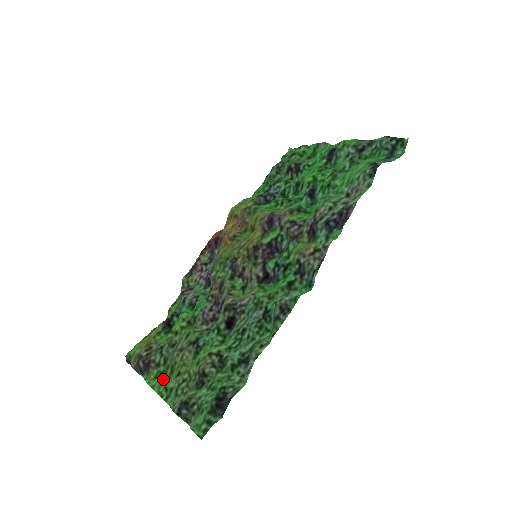
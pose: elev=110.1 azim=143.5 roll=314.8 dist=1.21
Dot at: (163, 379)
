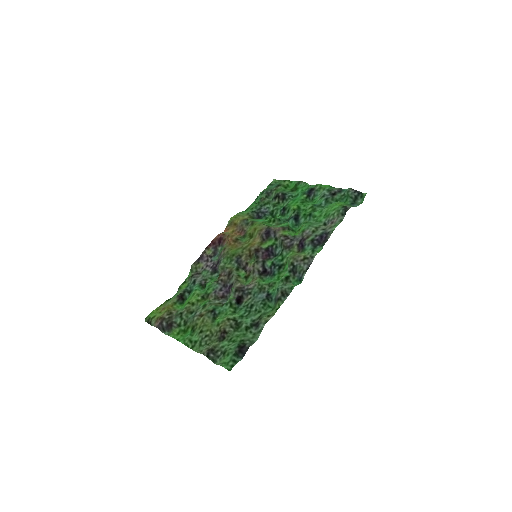
Dot at: (185, 335)
